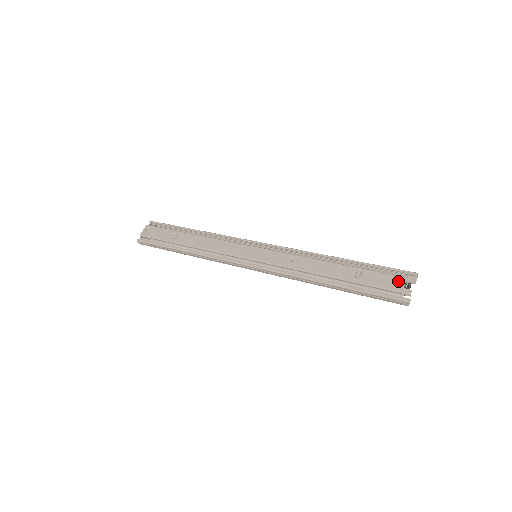
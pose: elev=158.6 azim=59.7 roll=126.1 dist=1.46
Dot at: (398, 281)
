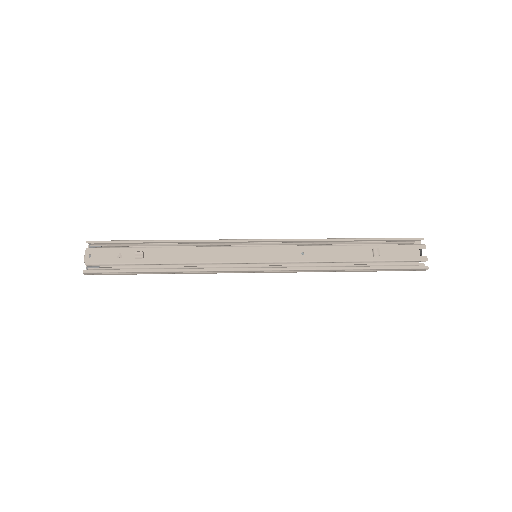
Dot at: (412, 250)
